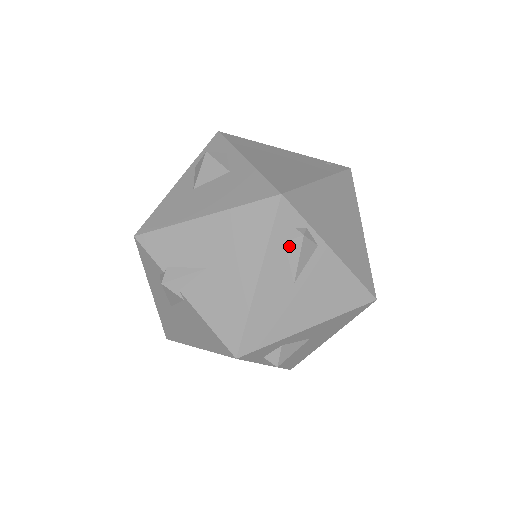
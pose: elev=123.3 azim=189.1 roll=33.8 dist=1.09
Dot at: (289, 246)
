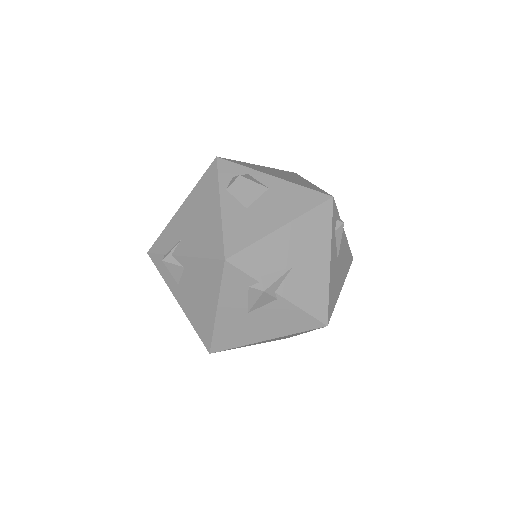
Dot at: (337, 233)
